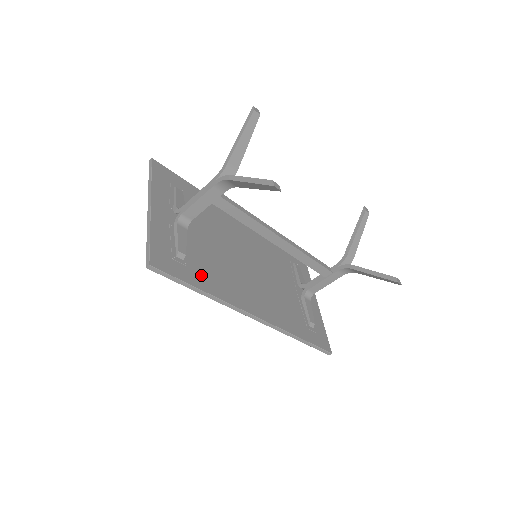
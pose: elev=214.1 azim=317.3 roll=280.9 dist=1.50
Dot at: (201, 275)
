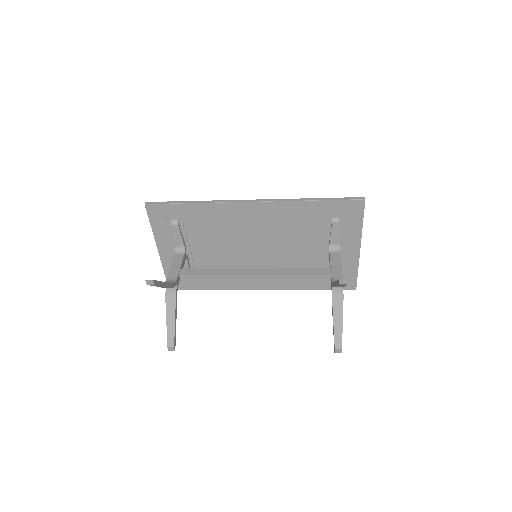
Dot at: (207, 281)
